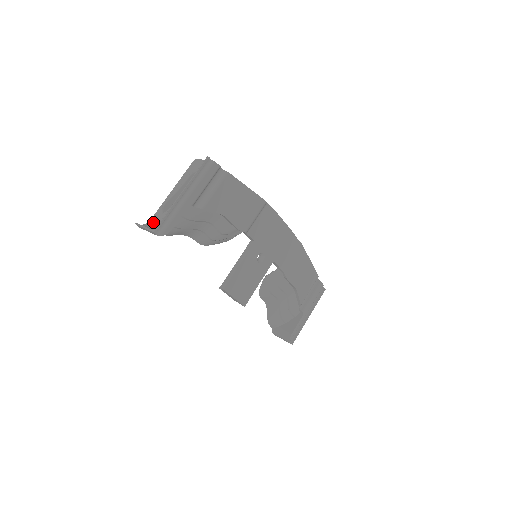
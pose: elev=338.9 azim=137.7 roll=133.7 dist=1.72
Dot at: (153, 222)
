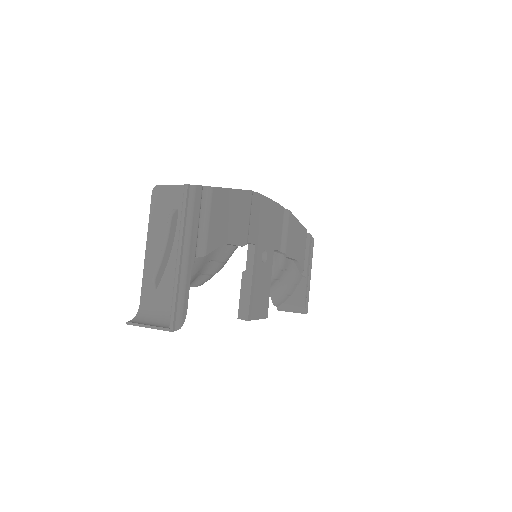
Dot at: (148, 307)
